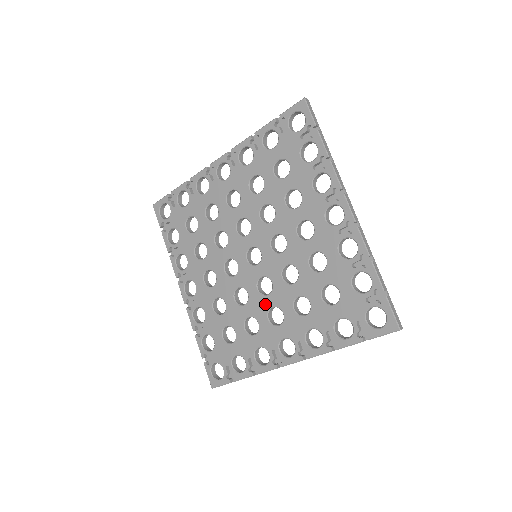
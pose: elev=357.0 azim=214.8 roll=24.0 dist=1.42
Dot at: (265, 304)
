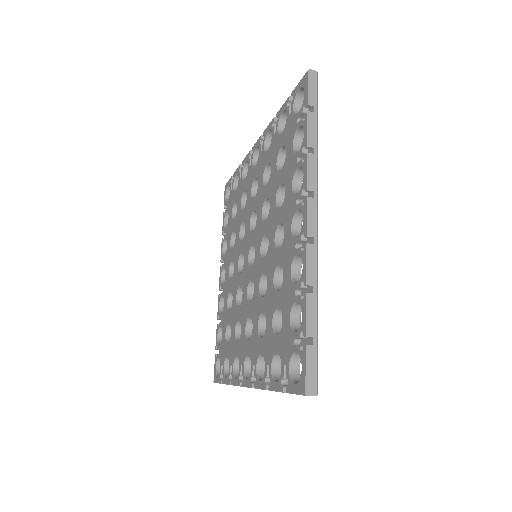
Dot at: (271, 249)
